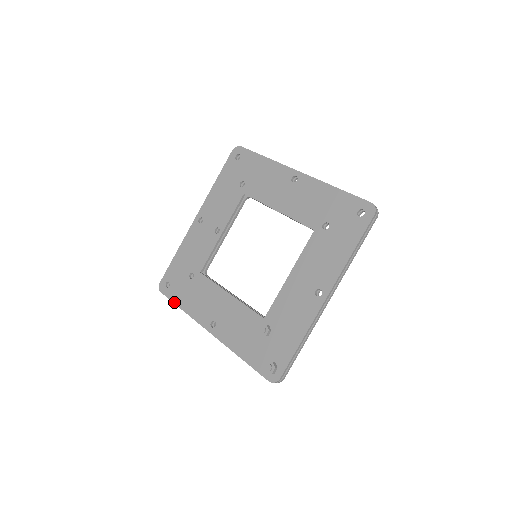
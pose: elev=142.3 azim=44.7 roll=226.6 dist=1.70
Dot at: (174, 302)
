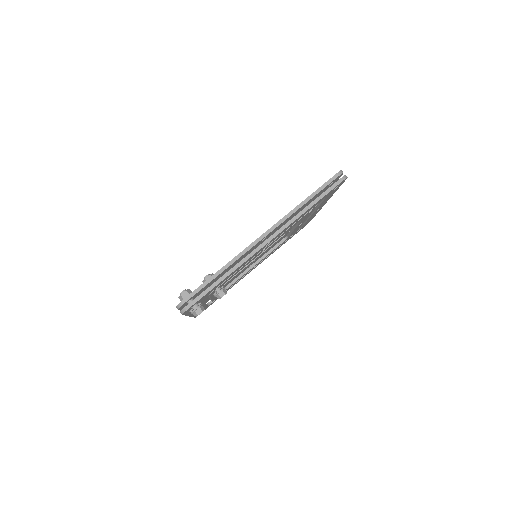
Dot at: occluded
